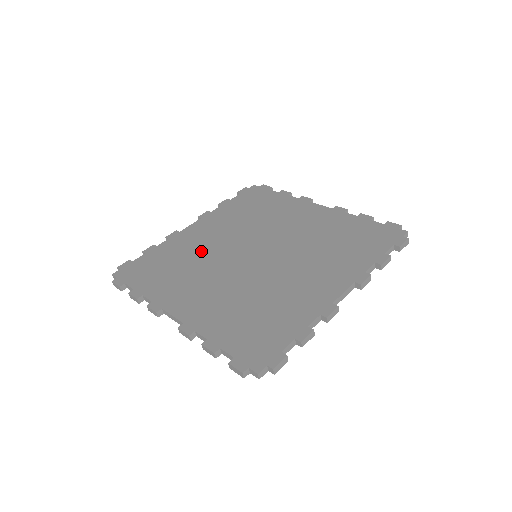
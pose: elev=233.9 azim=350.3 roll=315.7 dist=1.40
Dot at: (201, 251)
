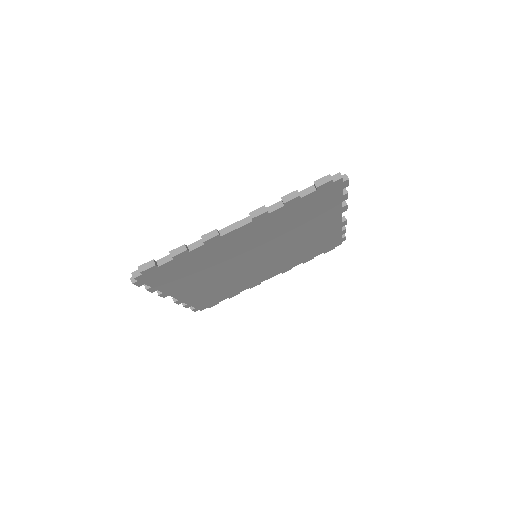
Dot at: occluded
